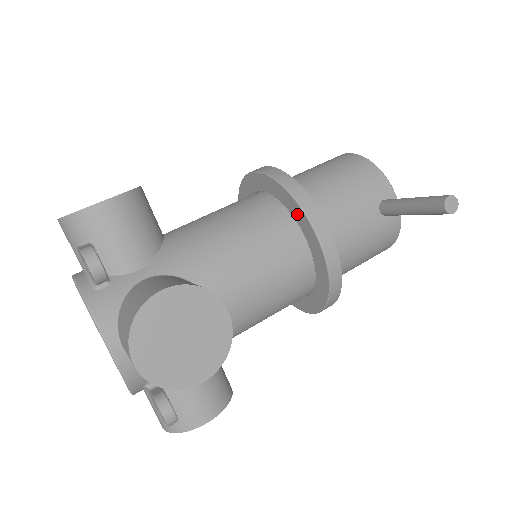
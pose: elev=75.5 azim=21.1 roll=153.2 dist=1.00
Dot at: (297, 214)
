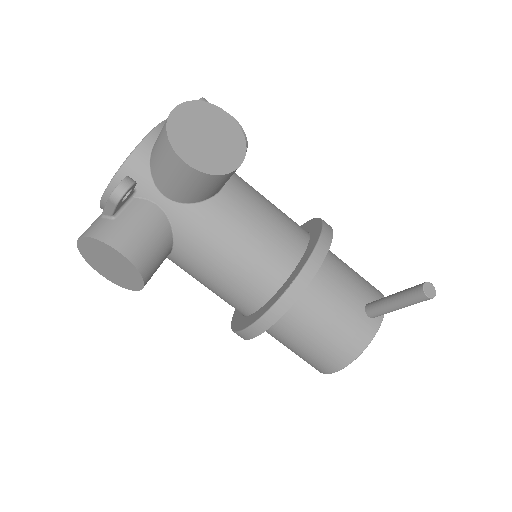
Dot at: (315, 232)
